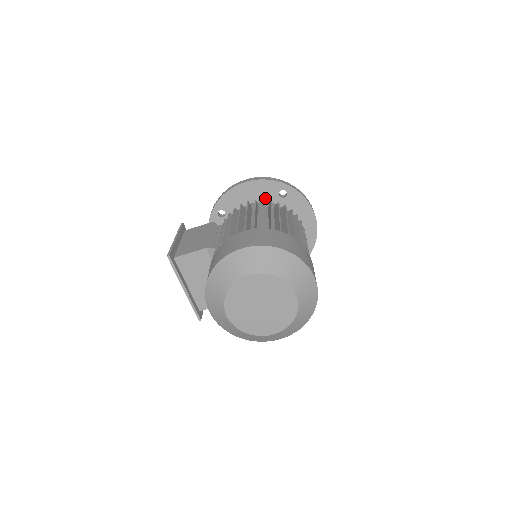
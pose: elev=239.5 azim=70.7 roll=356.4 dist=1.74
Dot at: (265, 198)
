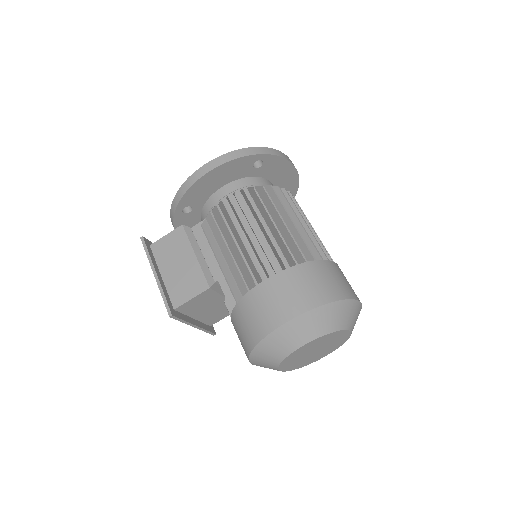
Dot at: (237, 176)
